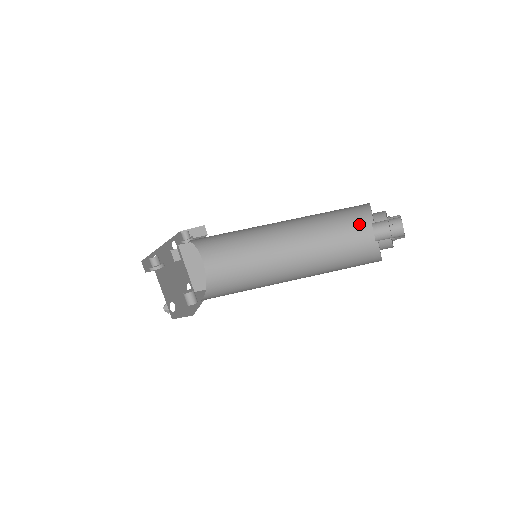
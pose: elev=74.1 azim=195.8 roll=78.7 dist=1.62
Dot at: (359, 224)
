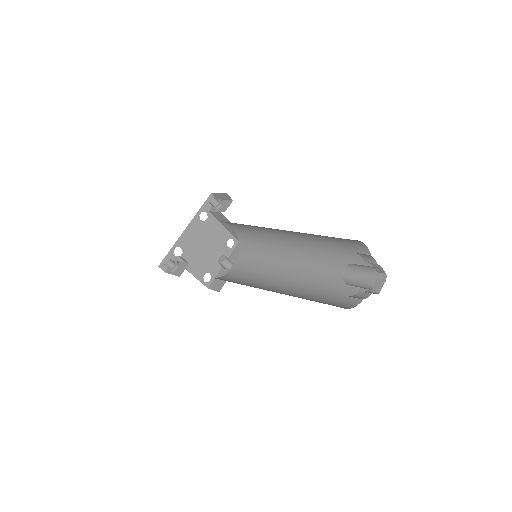
Dot at: (351, 243)
